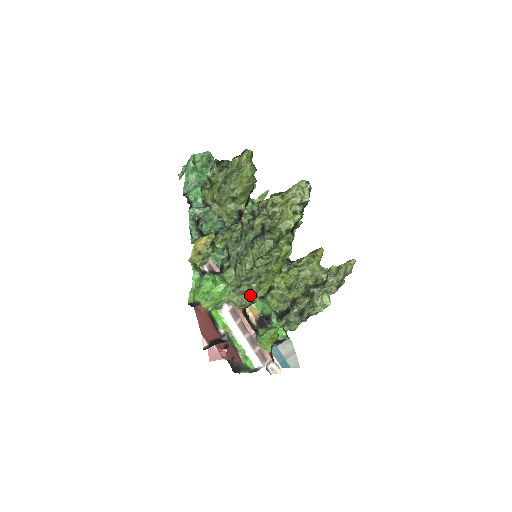
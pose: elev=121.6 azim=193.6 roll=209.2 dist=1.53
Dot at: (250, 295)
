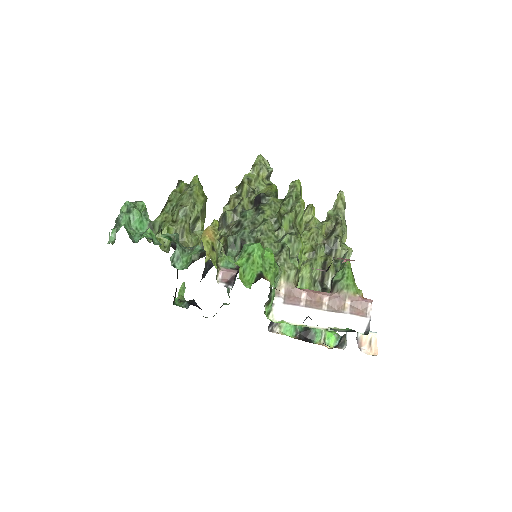
Dot at: (295, 256)
